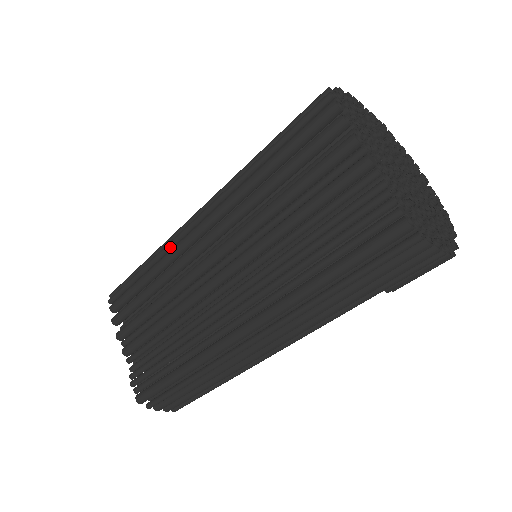
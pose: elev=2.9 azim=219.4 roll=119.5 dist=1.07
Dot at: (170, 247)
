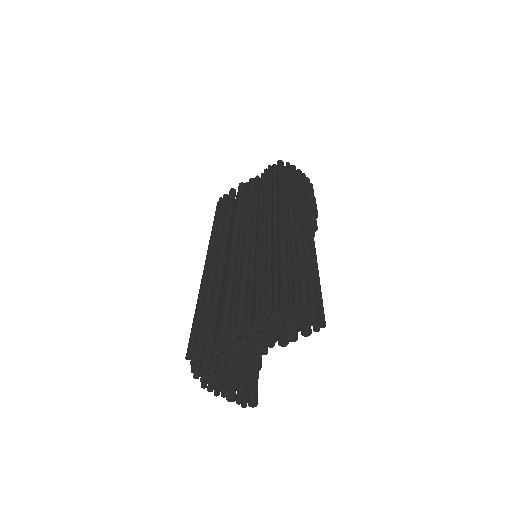
Dot at: (206, 278)
